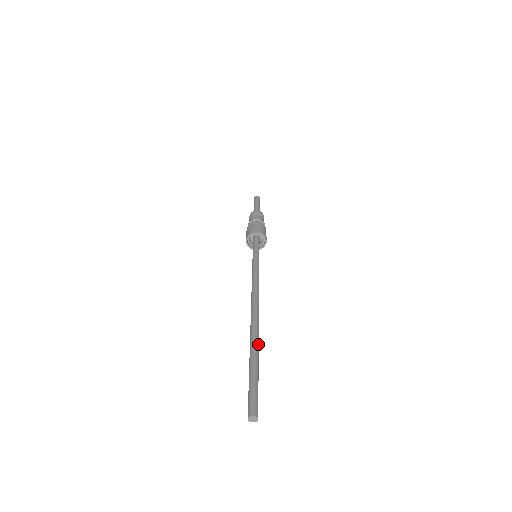
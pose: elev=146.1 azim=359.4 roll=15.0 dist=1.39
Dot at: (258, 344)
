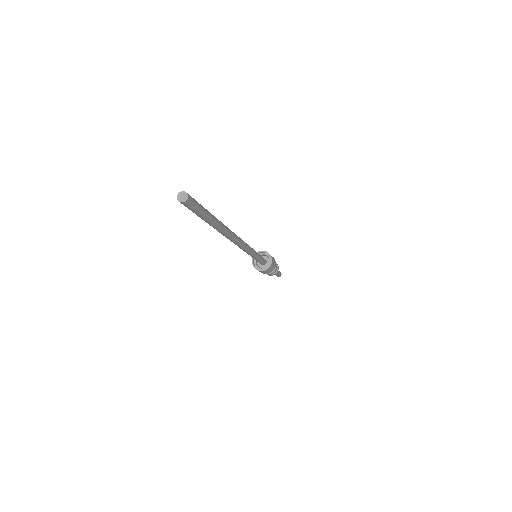
Dot at: (222, 225)
